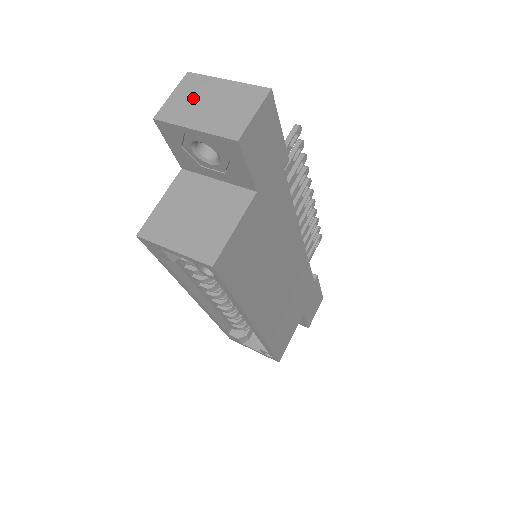
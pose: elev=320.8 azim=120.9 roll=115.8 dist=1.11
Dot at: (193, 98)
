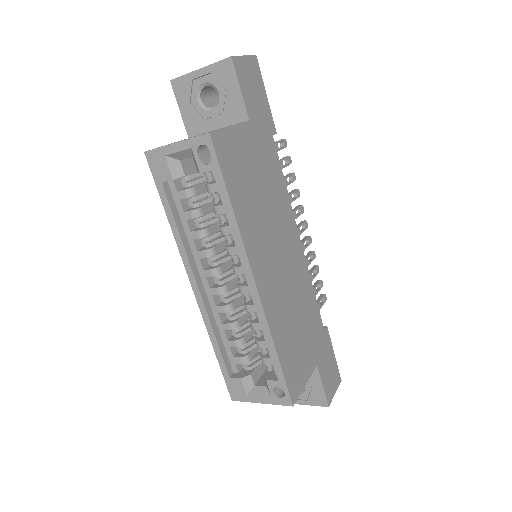
Dot at: occluded
